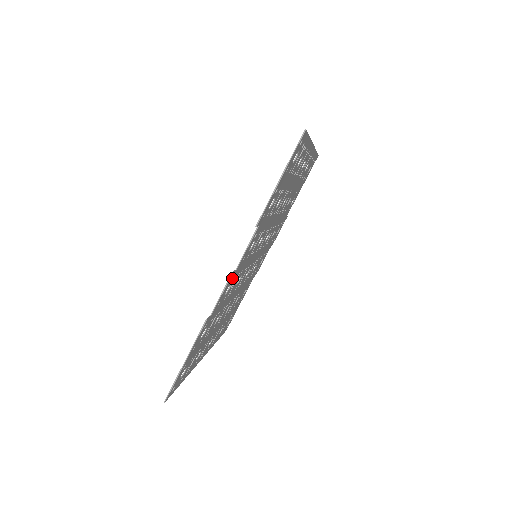
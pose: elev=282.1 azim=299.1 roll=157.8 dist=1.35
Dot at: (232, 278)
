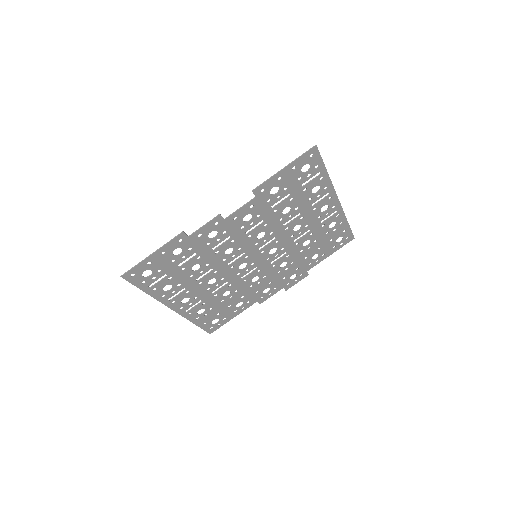
Dot at: (219, 224)
